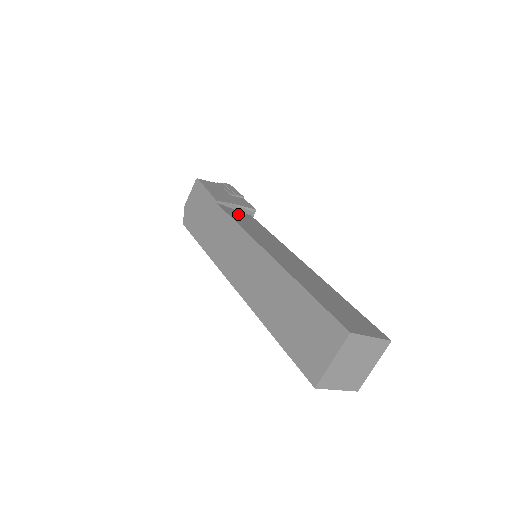
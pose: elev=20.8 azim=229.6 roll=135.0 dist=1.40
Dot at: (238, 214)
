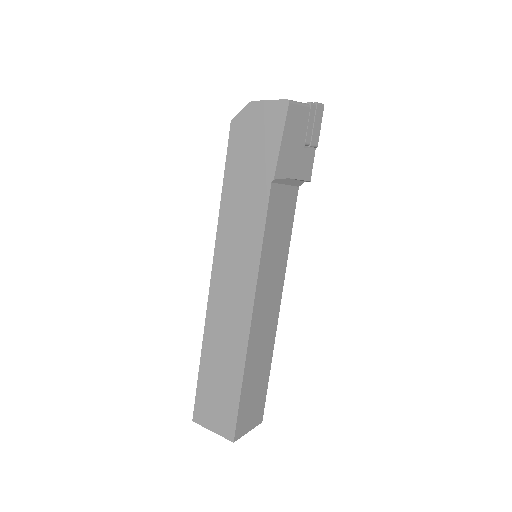
Dot at: (281, 203)
